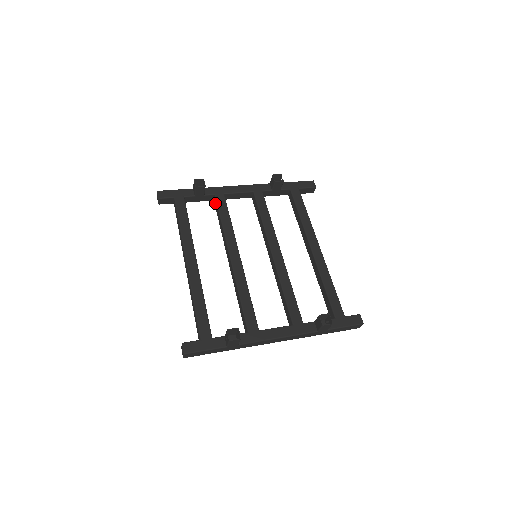
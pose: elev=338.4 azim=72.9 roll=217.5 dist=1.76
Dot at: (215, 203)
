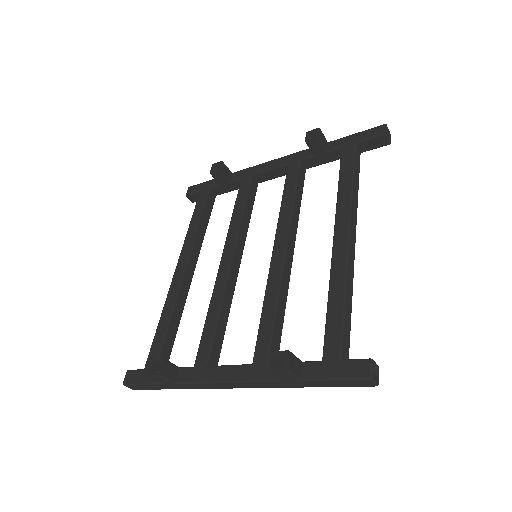
Dot at: occluded
